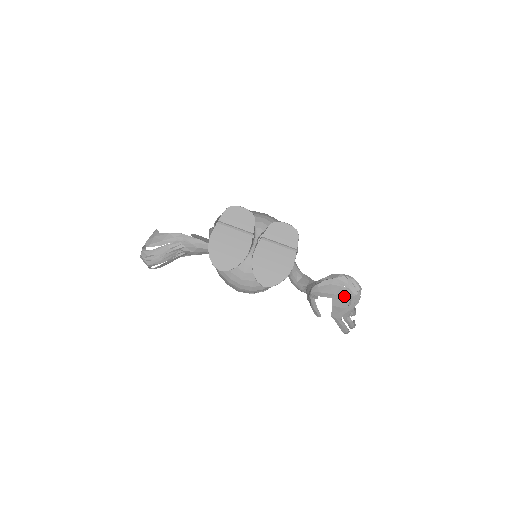
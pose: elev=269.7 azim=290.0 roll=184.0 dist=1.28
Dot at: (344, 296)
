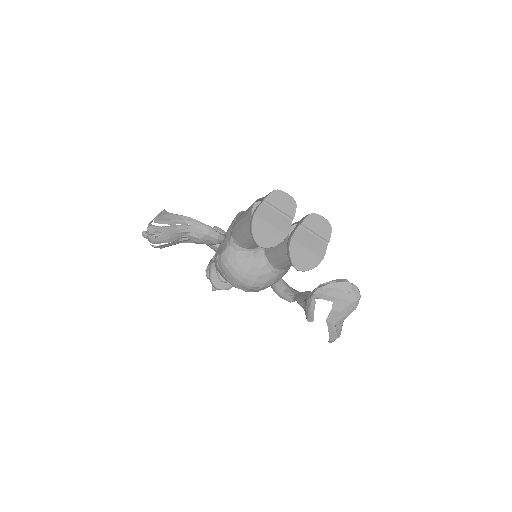
Dot at: (346, 301)
